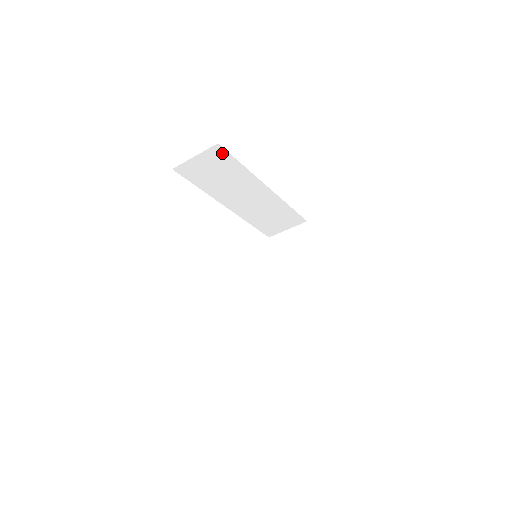
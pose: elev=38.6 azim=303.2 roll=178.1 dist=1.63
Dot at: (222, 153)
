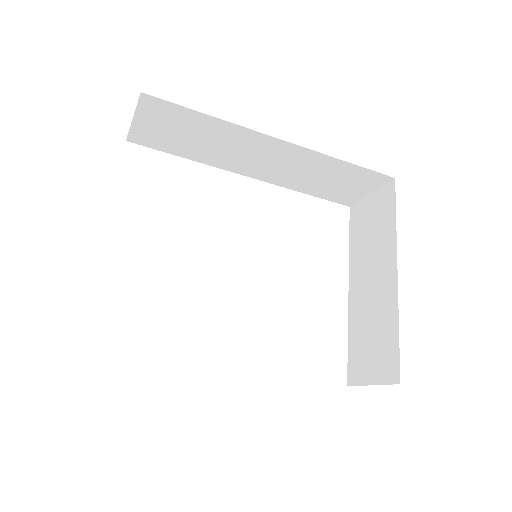
Dot at: (162, 105)
